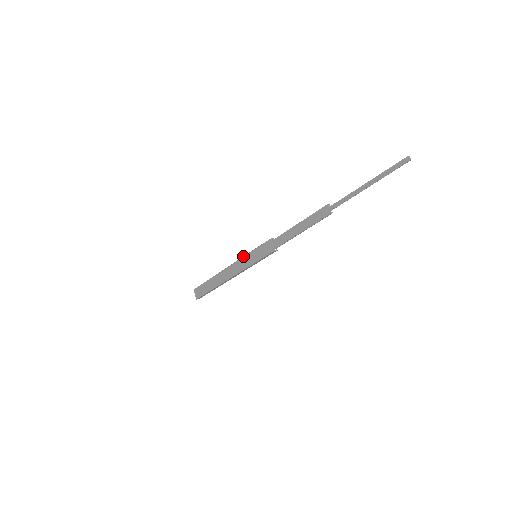
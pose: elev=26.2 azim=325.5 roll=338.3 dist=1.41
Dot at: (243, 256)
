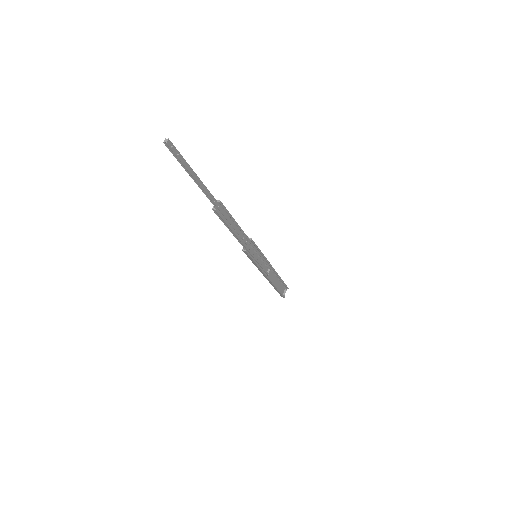
Dot at: occluded
